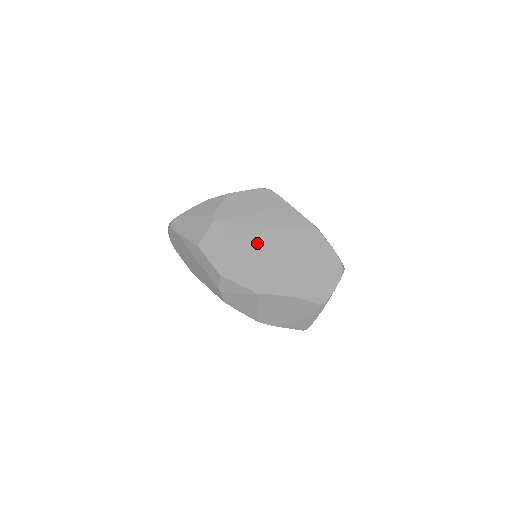
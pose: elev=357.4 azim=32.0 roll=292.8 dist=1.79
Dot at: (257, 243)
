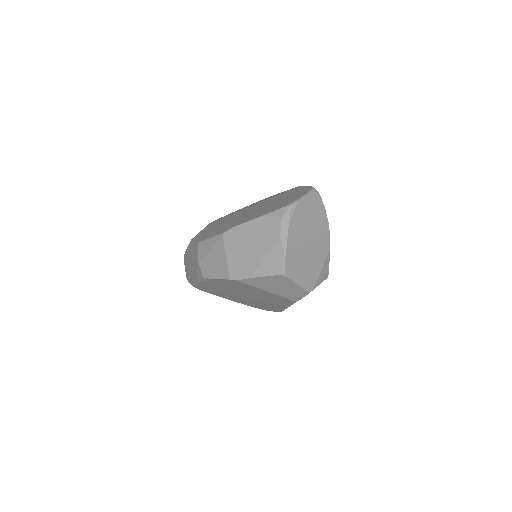
Dot at: (239, 214)
